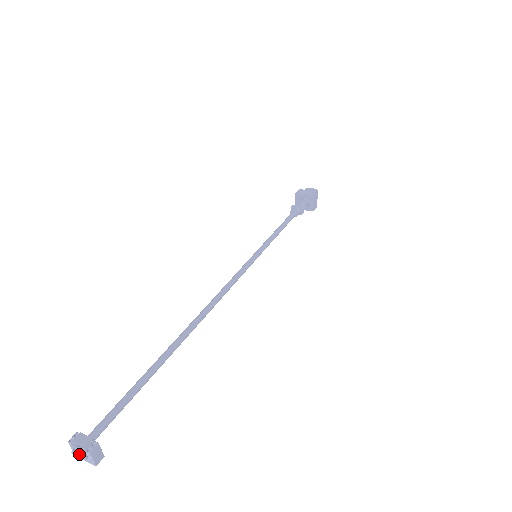
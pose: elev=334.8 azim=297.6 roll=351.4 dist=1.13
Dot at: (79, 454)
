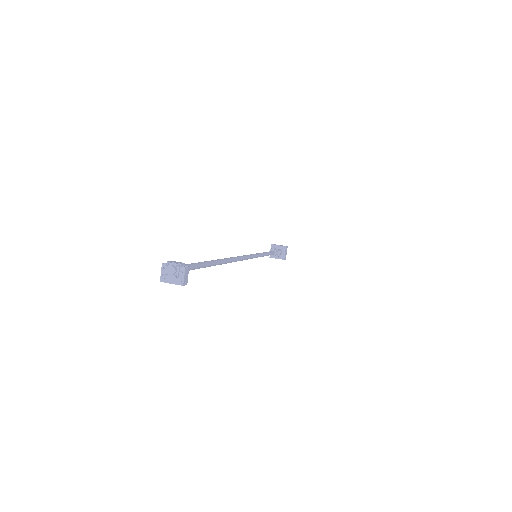
Dot at: (175, 268)
